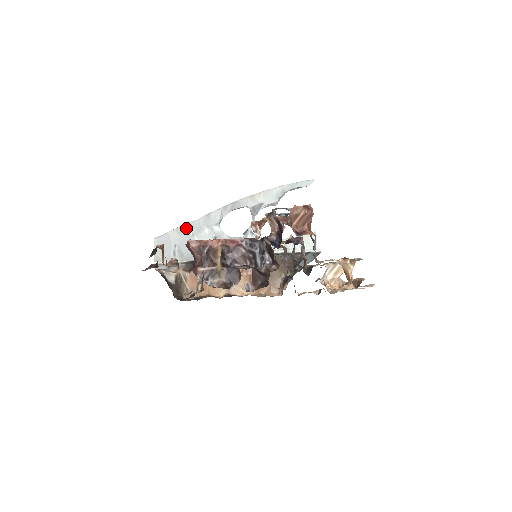
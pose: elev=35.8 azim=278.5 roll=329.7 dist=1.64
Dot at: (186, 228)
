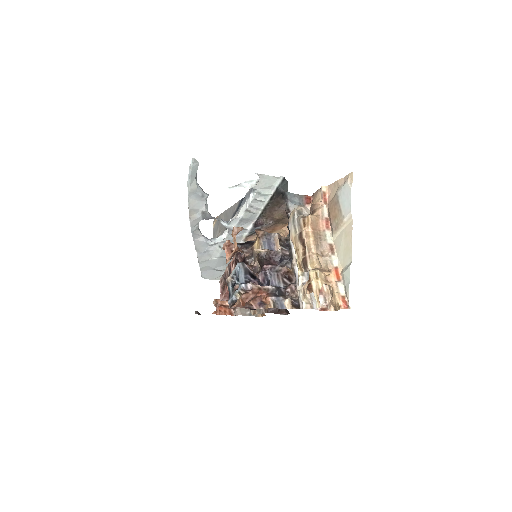
Dot at: (202, 262)
